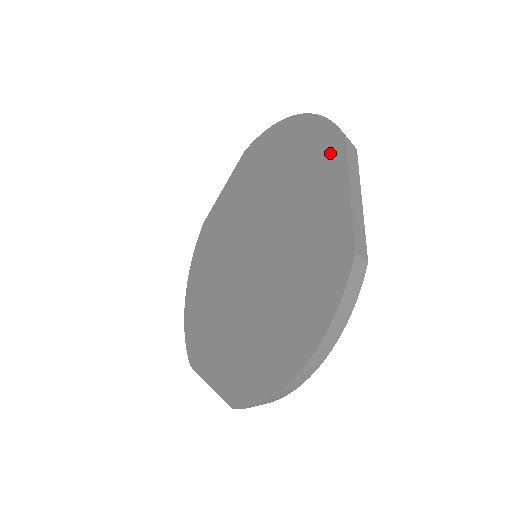
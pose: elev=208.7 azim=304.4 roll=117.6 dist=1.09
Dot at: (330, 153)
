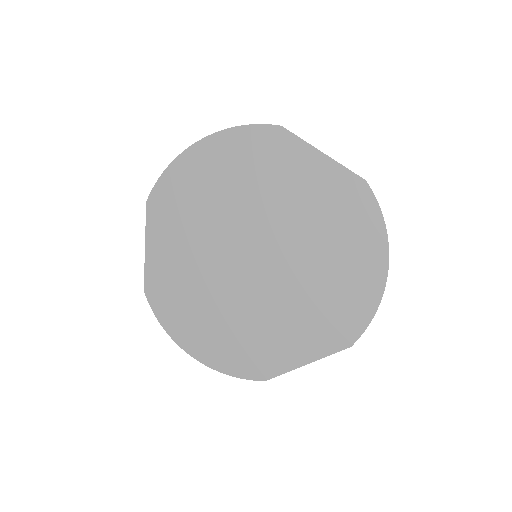
Dot at: (277, 143)
